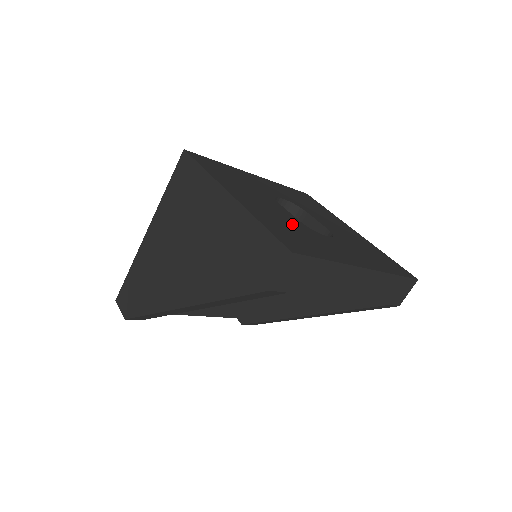
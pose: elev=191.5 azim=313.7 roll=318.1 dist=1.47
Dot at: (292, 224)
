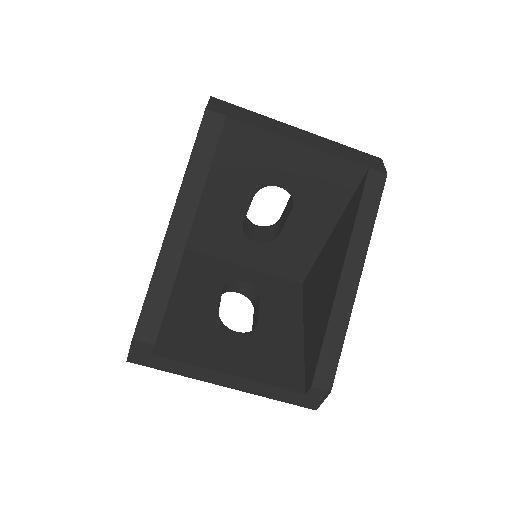
Dot at: occluded
